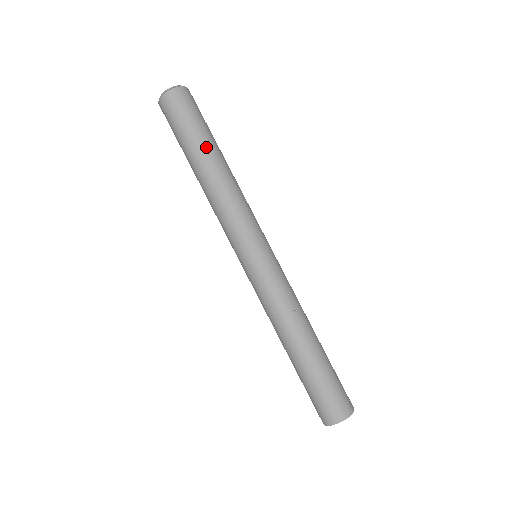
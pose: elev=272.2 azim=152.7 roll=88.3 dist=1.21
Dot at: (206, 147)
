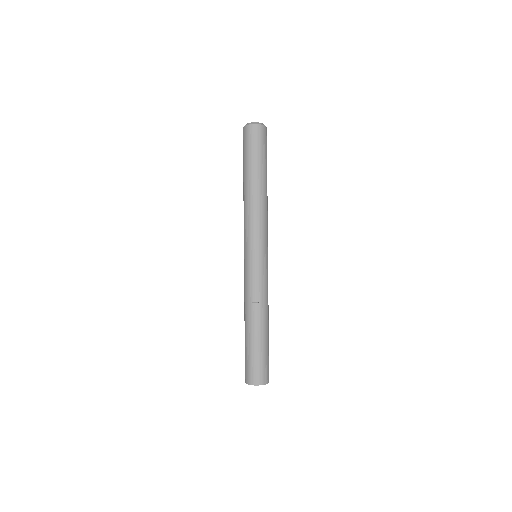
Dot at: (266, 173)
